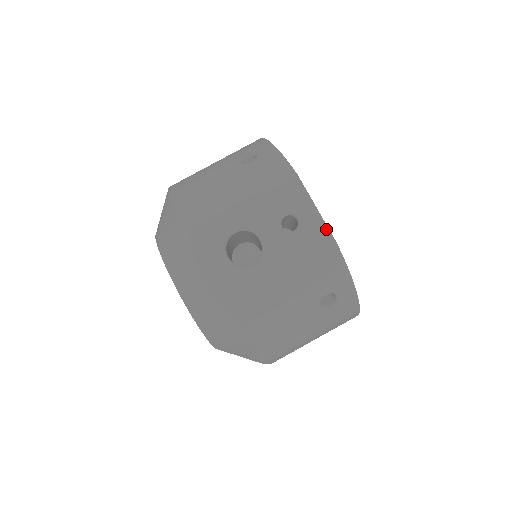
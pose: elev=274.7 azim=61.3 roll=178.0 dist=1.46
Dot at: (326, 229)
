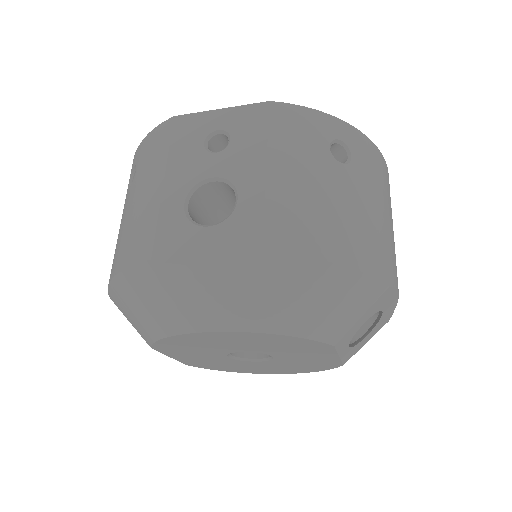
Dot at: (248, 107)
